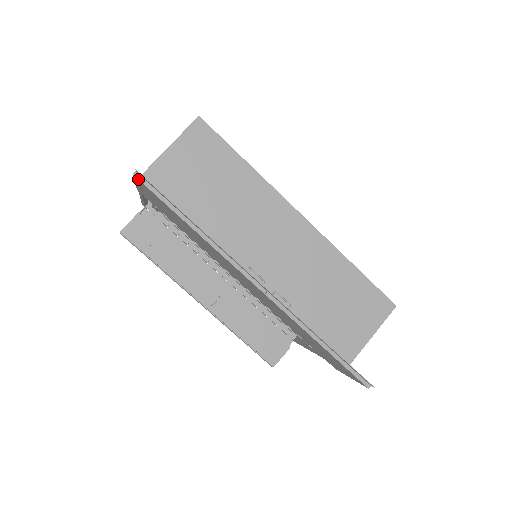
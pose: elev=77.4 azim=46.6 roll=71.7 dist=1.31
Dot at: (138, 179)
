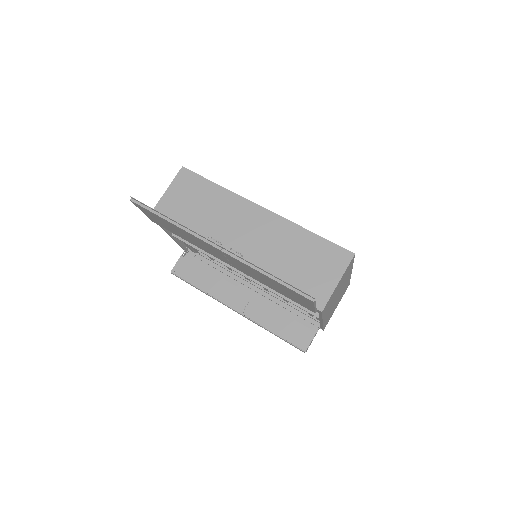
Dot at: (133, 202)
